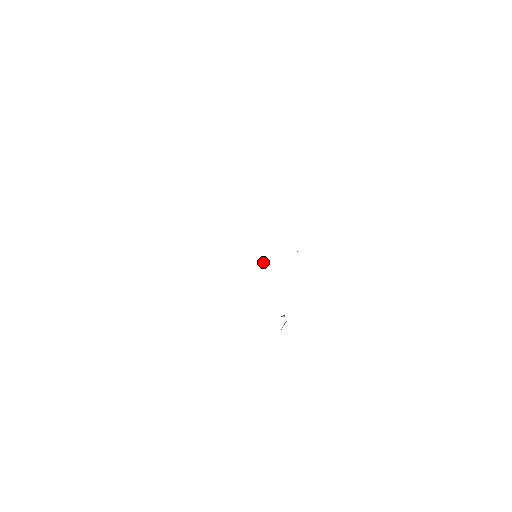
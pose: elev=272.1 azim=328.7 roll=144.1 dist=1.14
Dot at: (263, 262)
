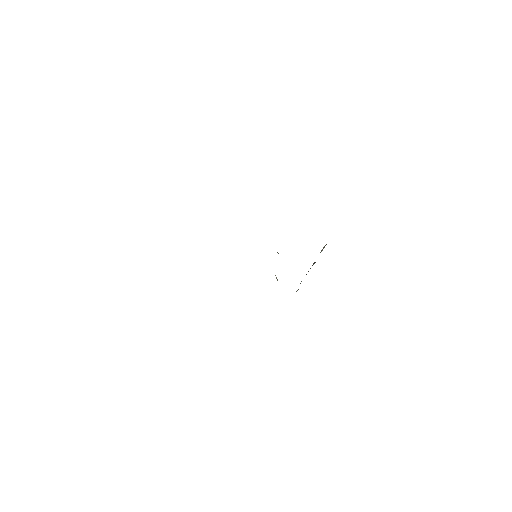
Dot at: occluded
